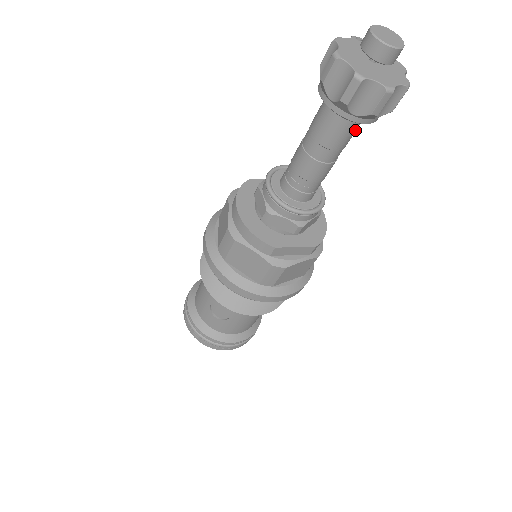
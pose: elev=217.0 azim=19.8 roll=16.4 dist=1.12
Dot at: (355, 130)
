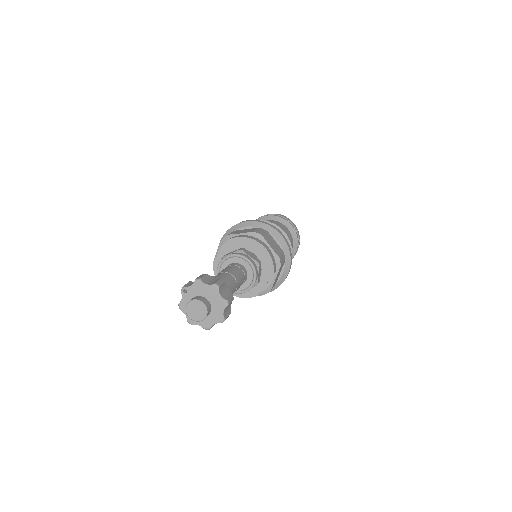
Dot at: occluded
